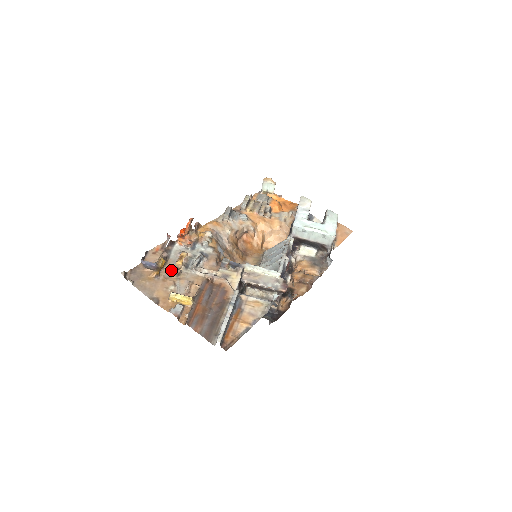
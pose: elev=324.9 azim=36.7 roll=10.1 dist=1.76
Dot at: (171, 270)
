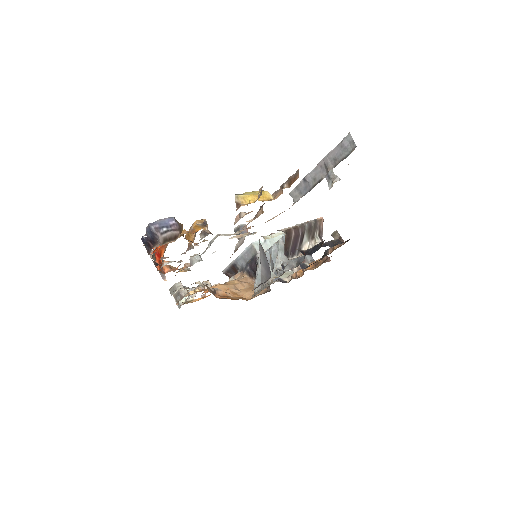
Dot at: occluded
